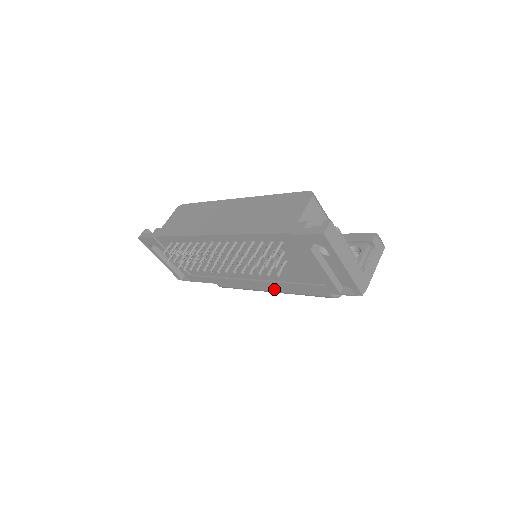
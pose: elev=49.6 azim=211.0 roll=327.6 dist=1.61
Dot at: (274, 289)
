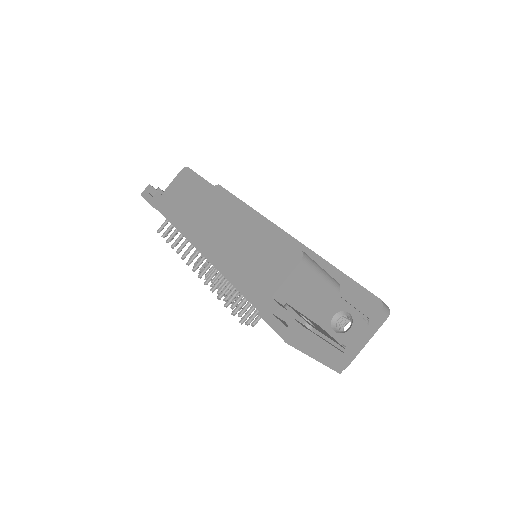
Dot at: occluded
